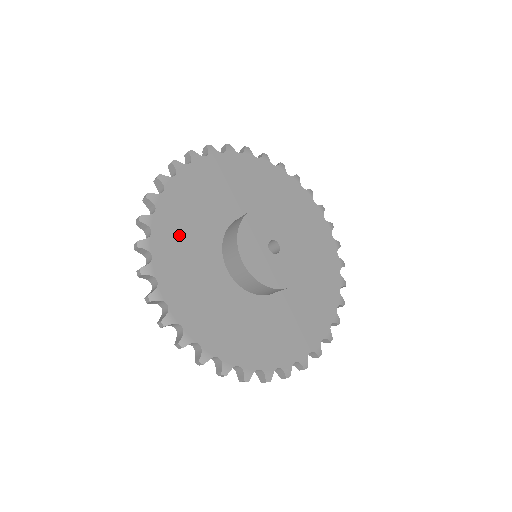
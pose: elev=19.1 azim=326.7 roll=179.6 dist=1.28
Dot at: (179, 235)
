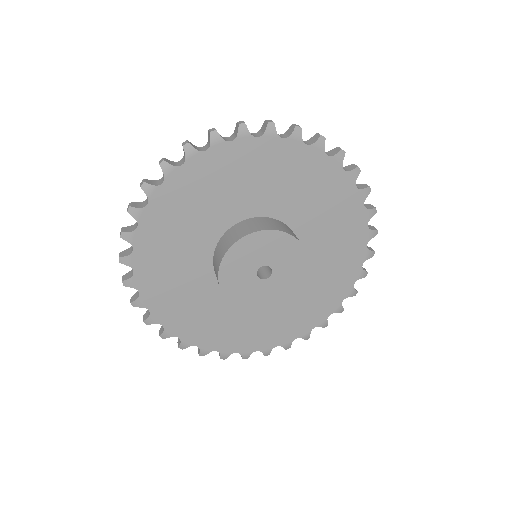
Dot at: (164, 248)
